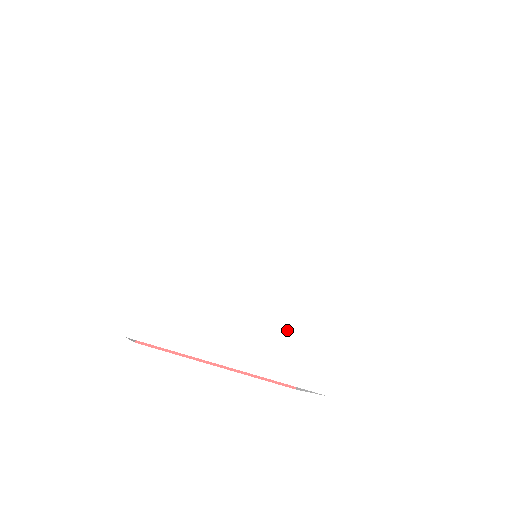
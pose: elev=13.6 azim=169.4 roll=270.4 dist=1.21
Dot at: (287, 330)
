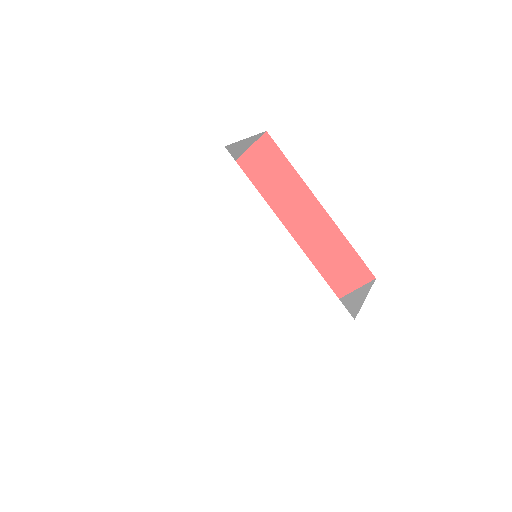
Dot at: (296, 307)
